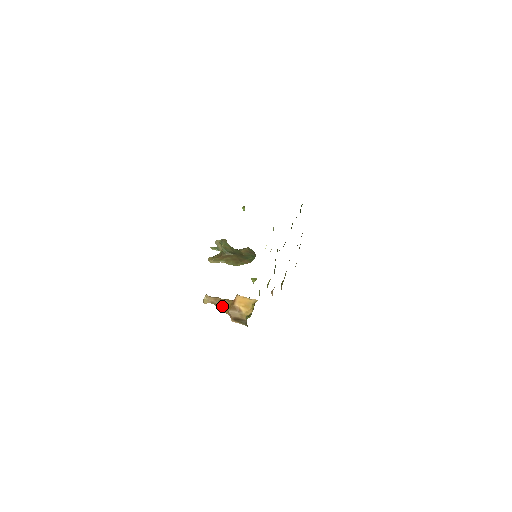
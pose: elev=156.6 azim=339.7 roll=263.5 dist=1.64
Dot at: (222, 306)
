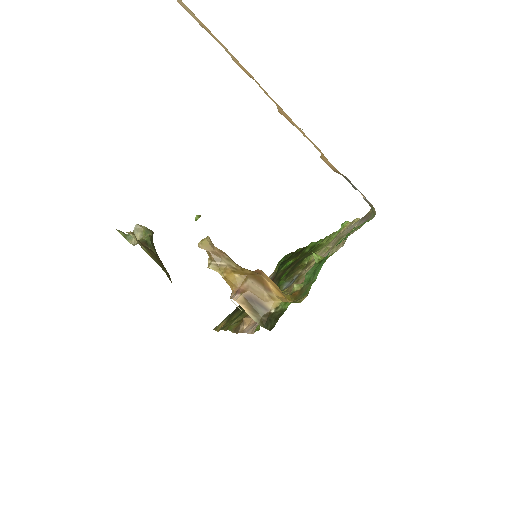
Dot at: (233, 267)
